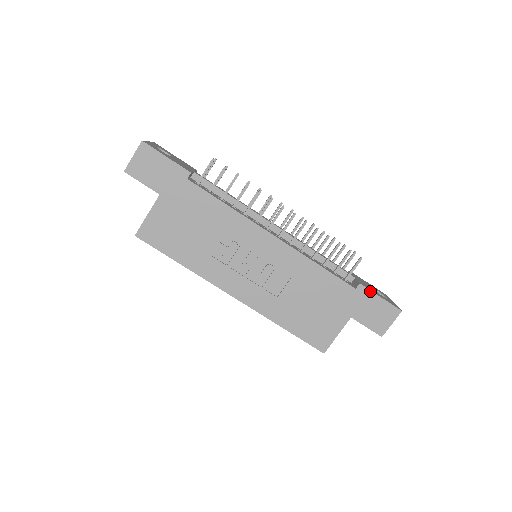
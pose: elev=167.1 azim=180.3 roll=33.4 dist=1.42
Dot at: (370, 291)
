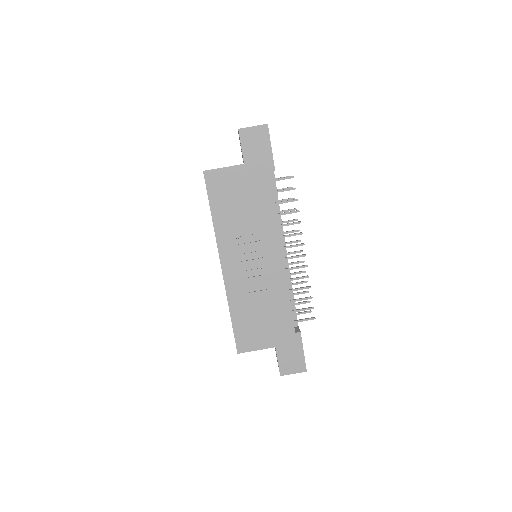
Dot at: occluded
